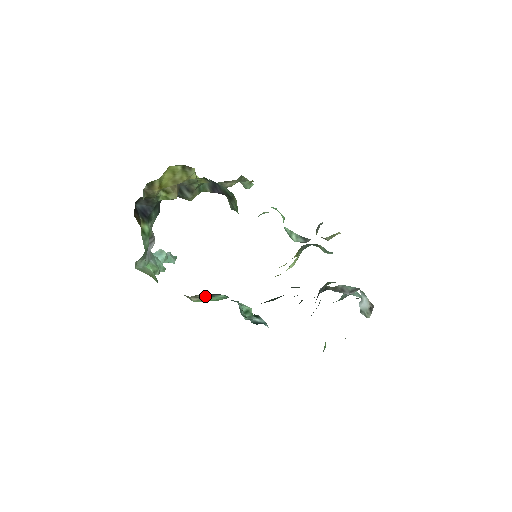
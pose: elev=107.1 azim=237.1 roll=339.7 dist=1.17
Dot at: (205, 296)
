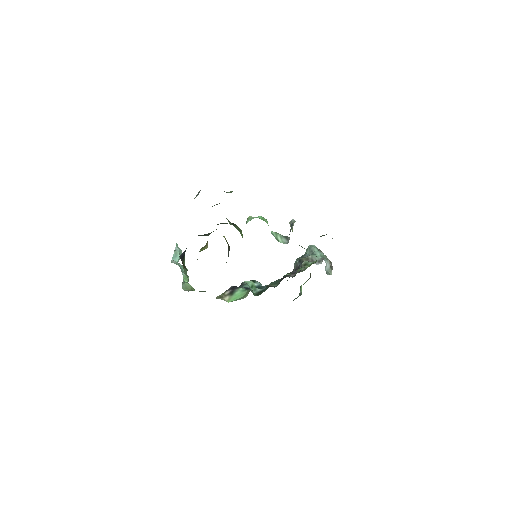
Dot at: (230, 292)
